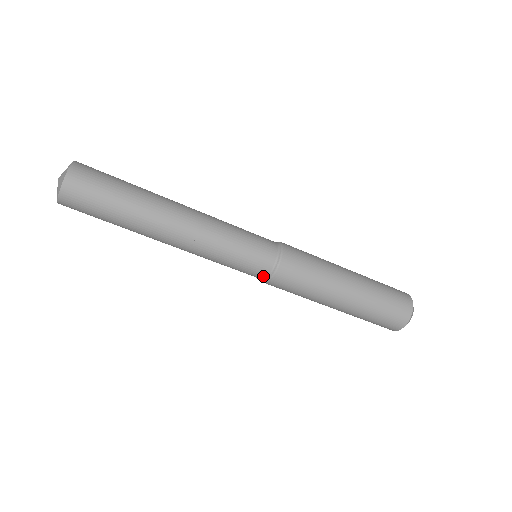
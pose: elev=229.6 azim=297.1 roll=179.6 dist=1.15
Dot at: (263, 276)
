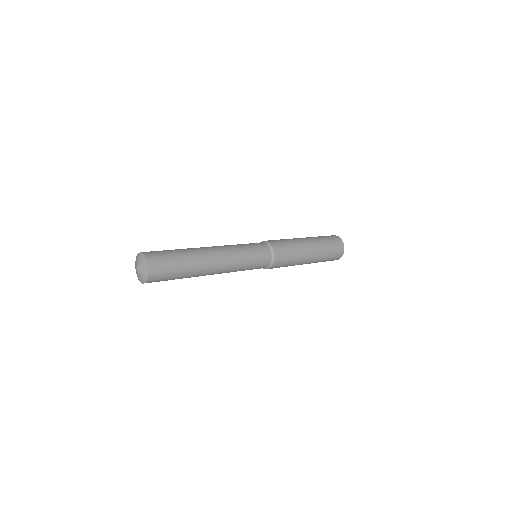
Dot at: (266, 266)
